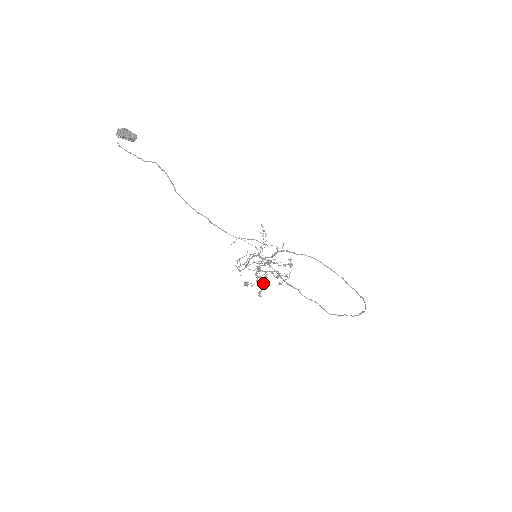
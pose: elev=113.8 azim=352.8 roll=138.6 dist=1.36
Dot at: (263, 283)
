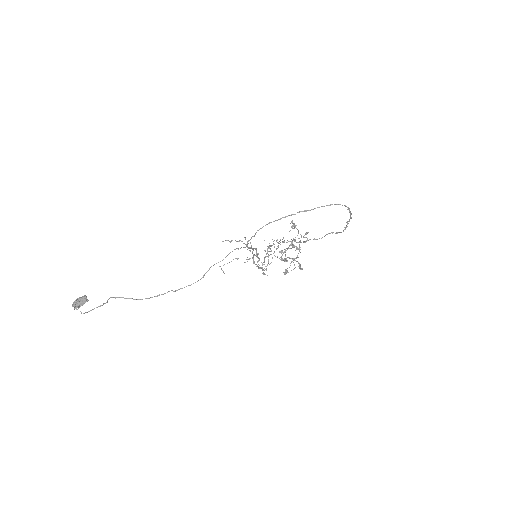
Dot at: occluded
